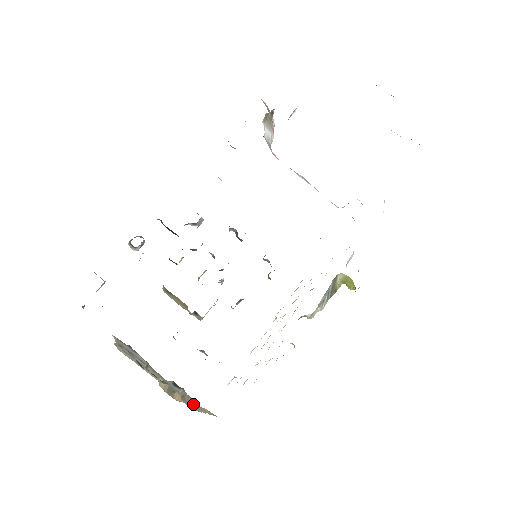
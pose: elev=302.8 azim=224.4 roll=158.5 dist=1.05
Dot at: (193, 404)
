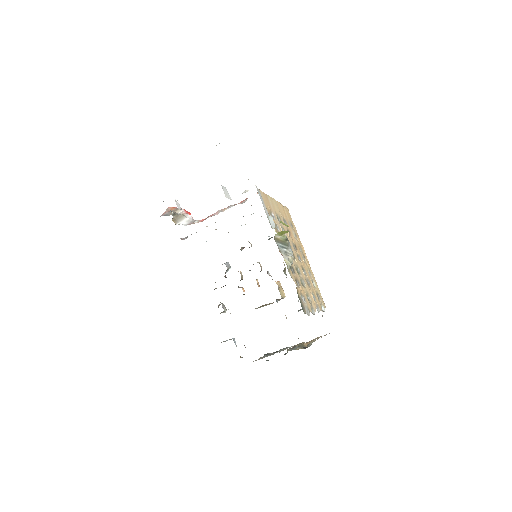
Dot at: (304, 347)
